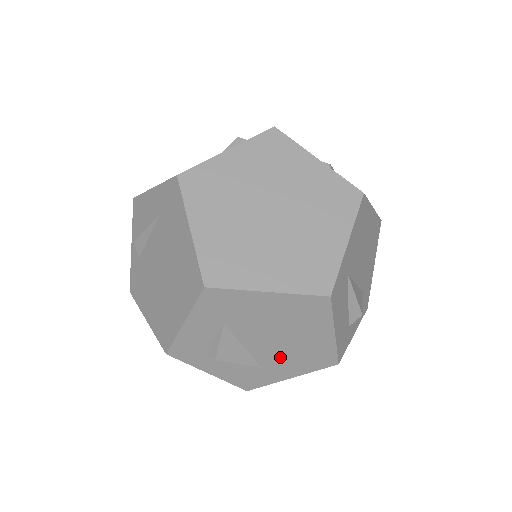
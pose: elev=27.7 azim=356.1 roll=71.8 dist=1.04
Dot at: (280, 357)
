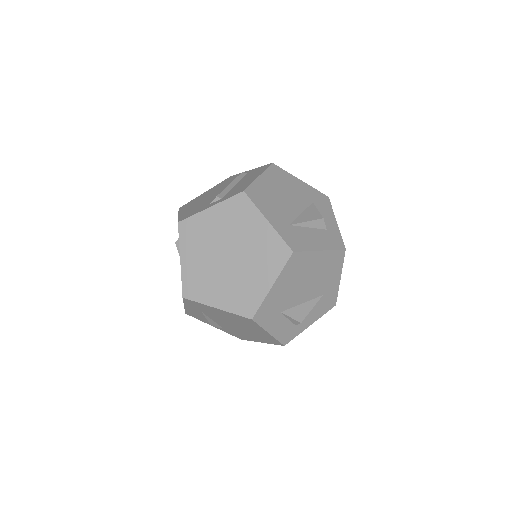
Dot at: (321, 284)
